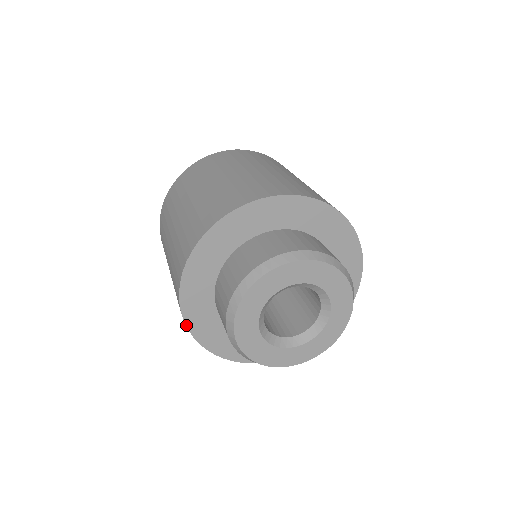
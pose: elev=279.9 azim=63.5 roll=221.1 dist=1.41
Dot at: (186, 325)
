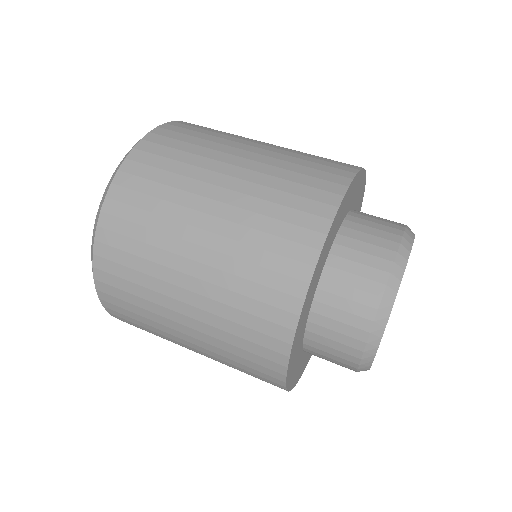
Dot at: (309, 359)
